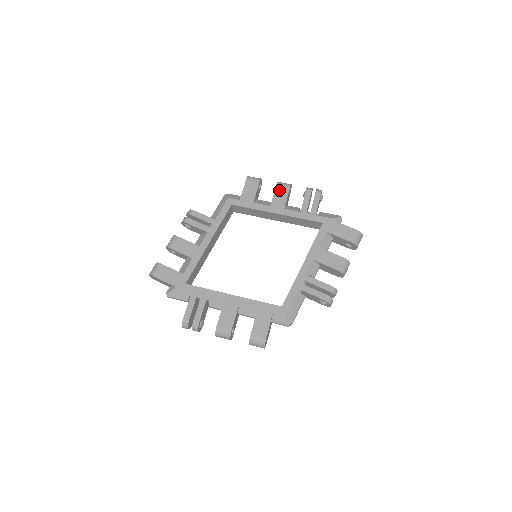
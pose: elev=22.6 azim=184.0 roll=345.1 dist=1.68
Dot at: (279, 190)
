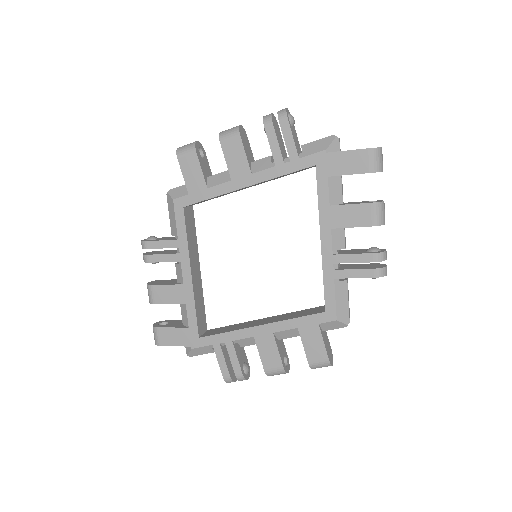
Dot at: (228, 149)
